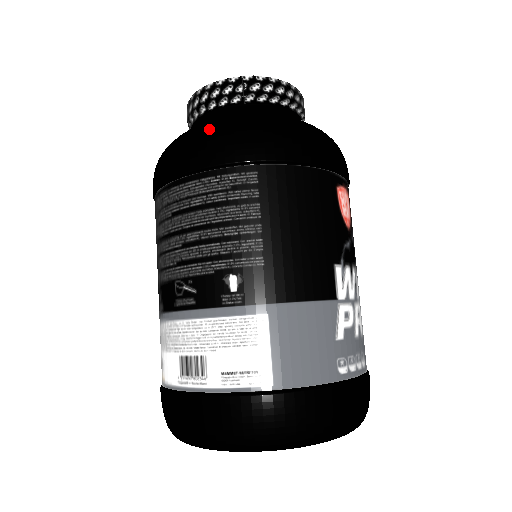
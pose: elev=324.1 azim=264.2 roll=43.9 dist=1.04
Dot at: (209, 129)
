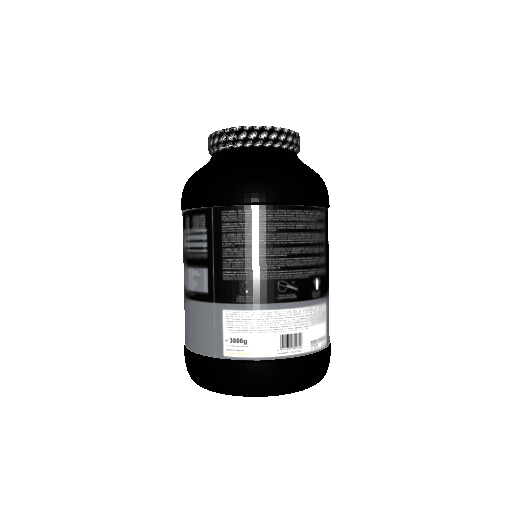
Dot at: (304, 174)
